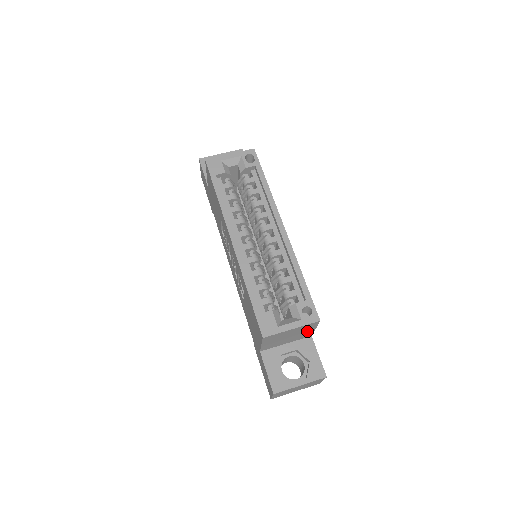
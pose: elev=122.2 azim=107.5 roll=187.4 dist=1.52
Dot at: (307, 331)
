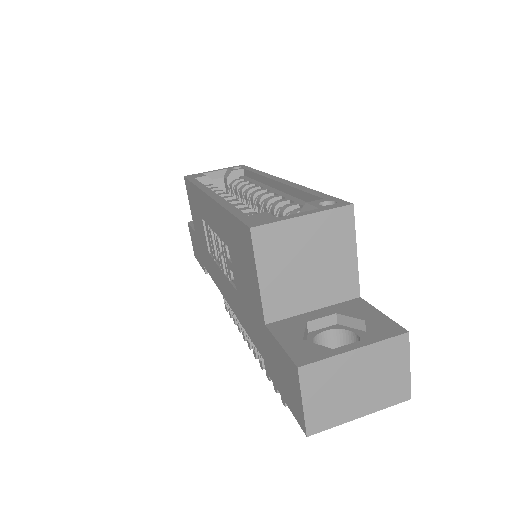
Dot at: (342, 257)
